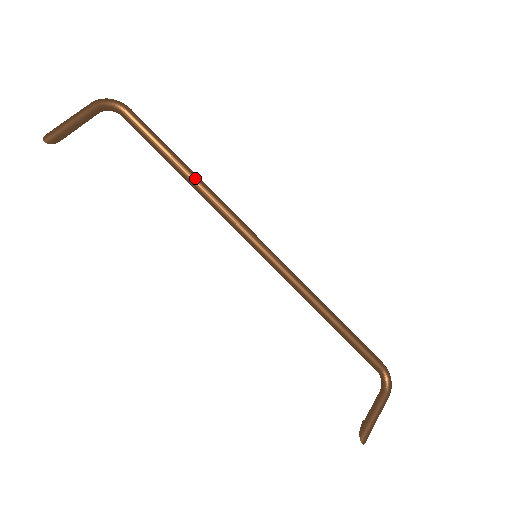
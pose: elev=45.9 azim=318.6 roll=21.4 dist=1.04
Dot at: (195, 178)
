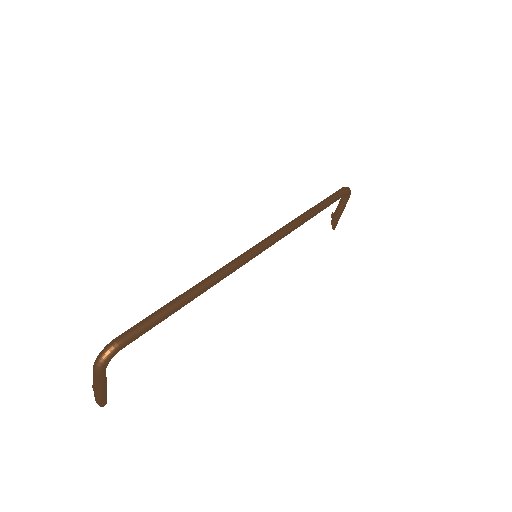
Dot at: occluded
